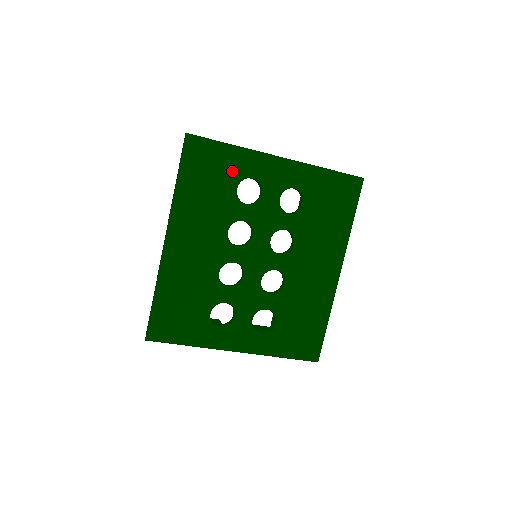
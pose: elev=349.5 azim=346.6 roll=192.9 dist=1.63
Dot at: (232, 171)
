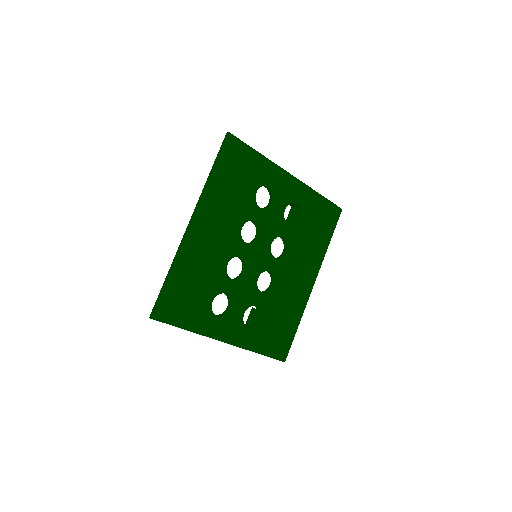
Dot at: (256, 176)
